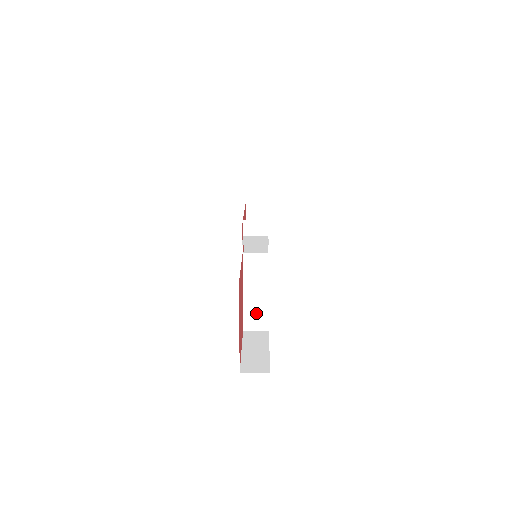
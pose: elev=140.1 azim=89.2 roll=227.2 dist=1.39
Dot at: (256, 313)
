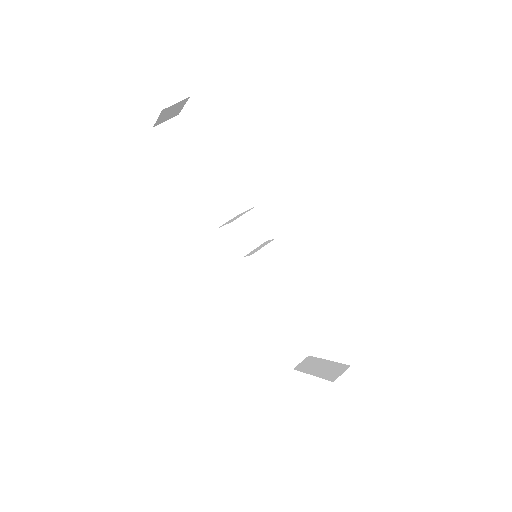
Dot at: occluded
